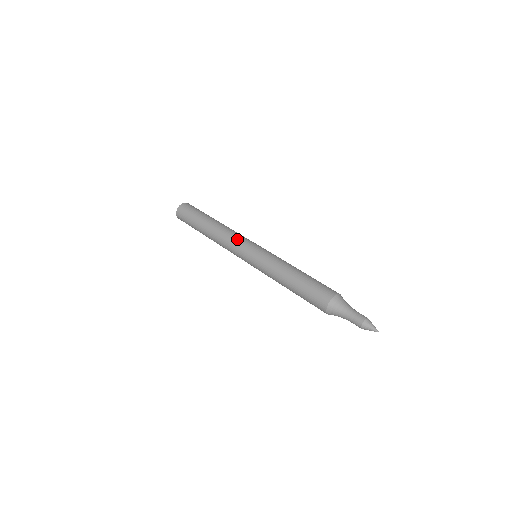
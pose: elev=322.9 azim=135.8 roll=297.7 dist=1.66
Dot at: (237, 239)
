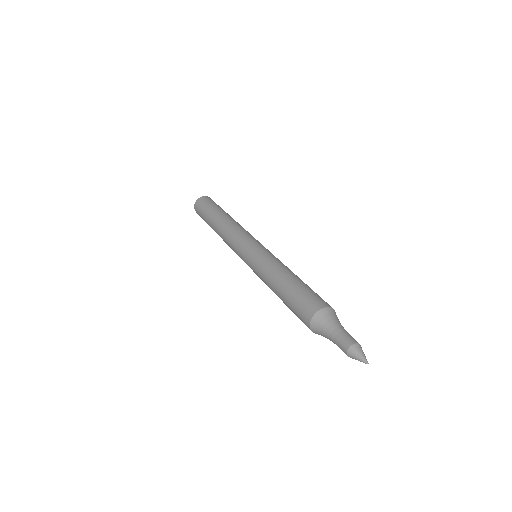
Dot at: (243, 233)
